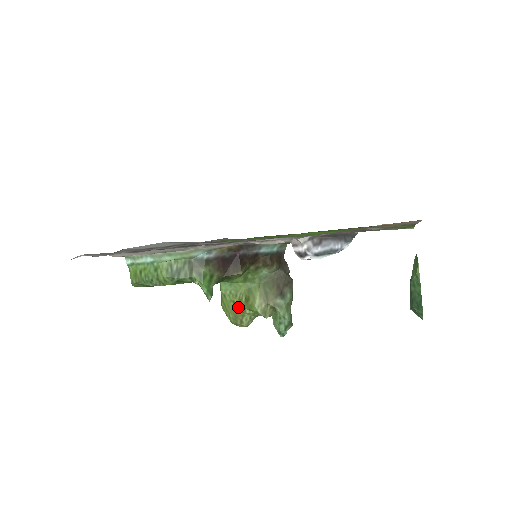
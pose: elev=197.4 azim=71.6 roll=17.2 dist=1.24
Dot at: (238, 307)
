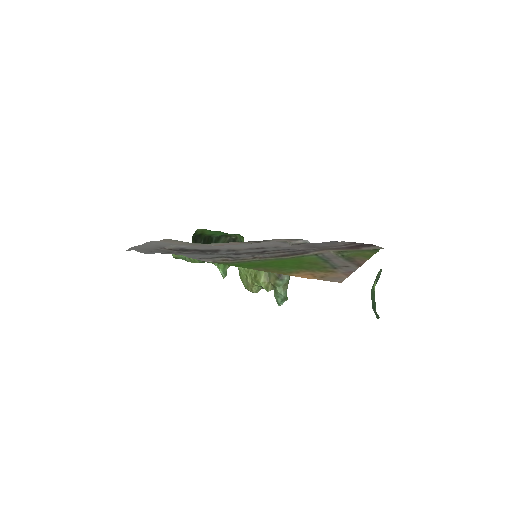
Dot at: (249, 280)
